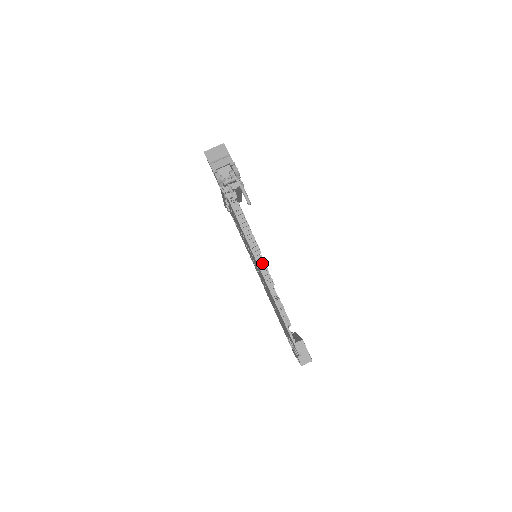
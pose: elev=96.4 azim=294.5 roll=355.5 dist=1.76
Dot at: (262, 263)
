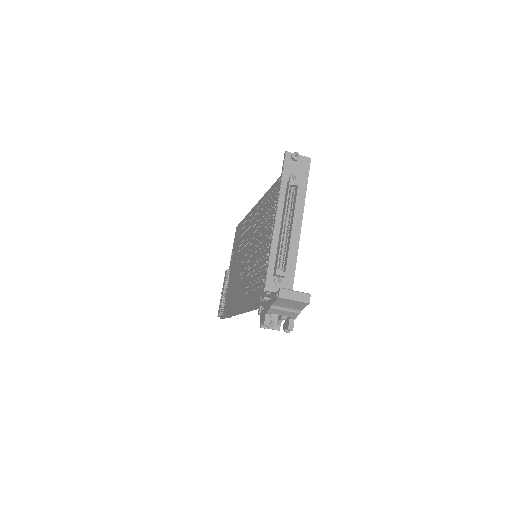
Dot at: occluded
